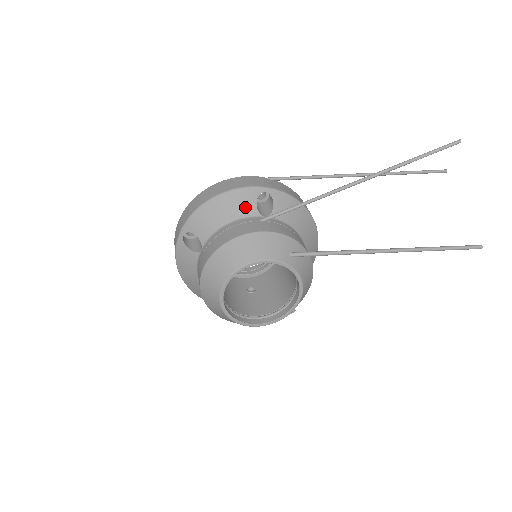
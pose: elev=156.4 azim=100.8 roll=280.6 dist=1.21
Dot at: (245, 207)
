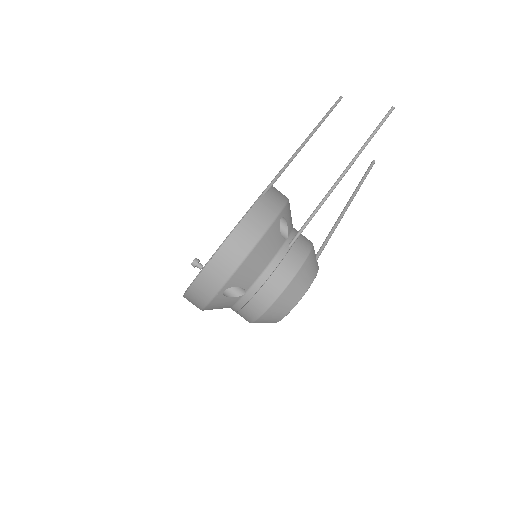
Dot at: (276, 243)
